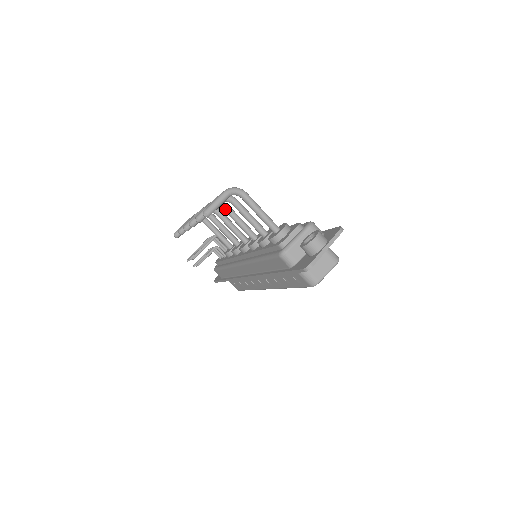
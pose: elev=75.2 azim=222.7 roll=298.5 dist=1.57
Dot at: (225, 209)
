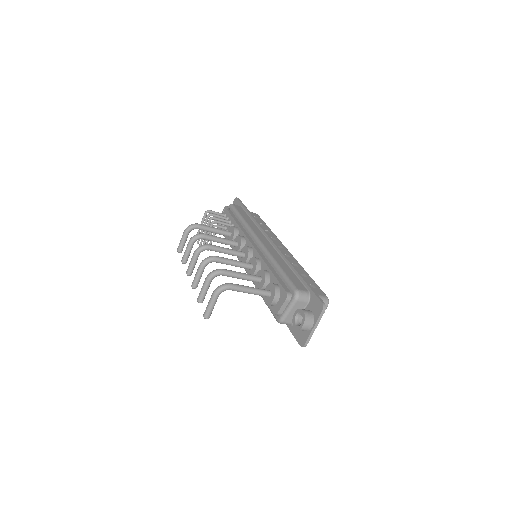
Dot at: (216, 262)
